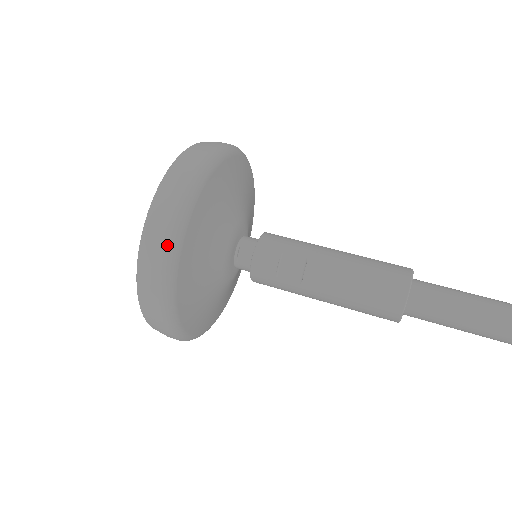
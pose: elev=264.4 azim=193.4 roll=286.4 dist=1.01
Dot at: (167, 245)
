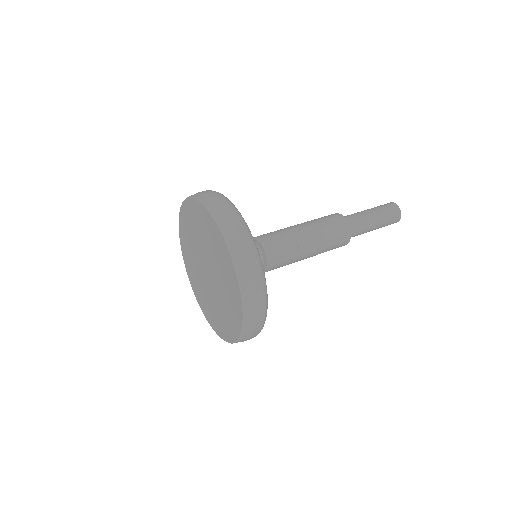
Dot at: (261, 279)
